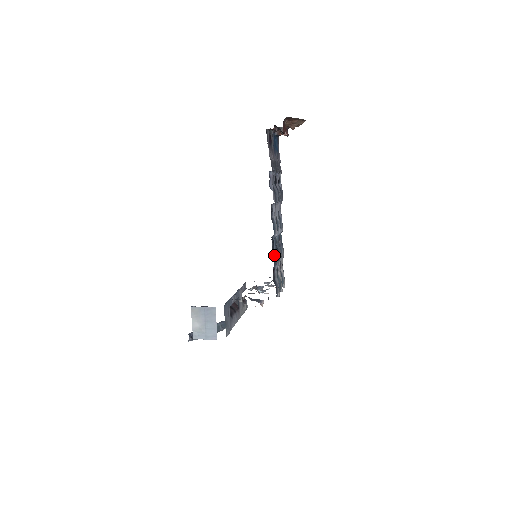
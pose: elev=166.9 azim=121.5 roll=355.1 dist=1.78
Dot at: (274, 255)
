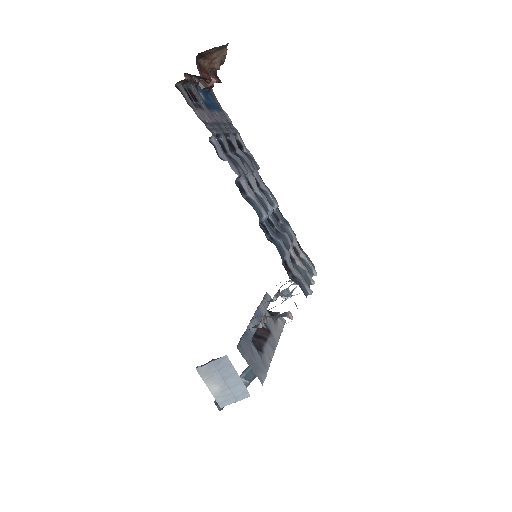
Dot at: occluded
